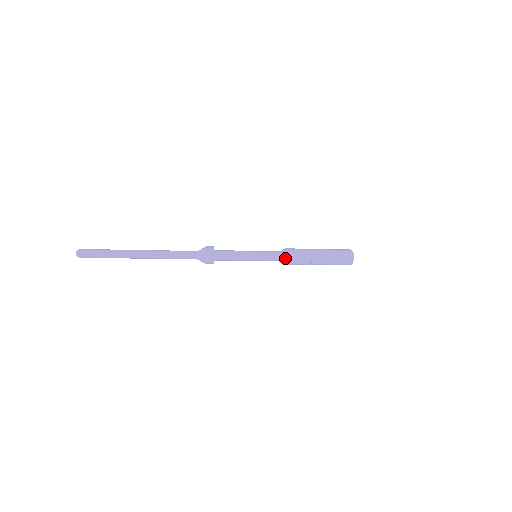
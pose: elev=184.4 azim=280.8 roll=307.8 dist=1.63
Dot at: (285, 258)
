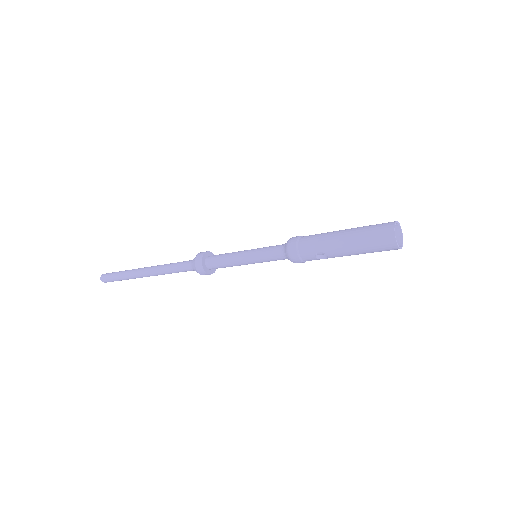
Dot at: (286, 255)
